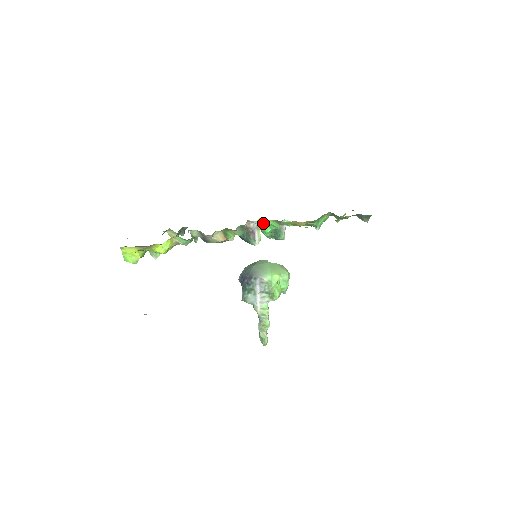
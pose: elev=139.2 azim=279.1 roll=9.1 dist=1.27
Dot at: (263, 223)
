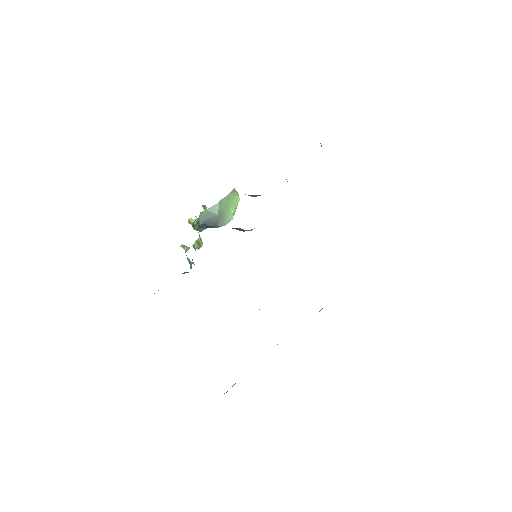
Dot at: occluded
